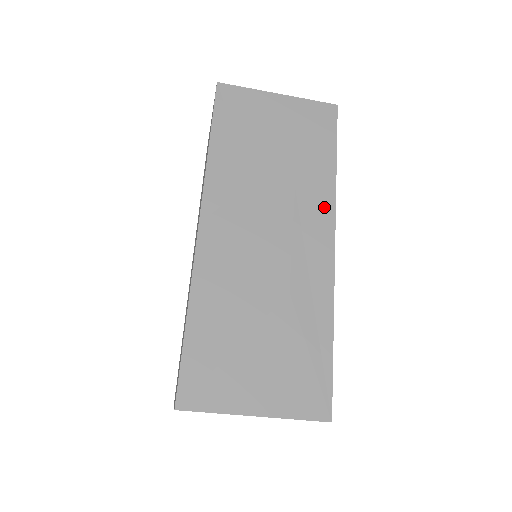
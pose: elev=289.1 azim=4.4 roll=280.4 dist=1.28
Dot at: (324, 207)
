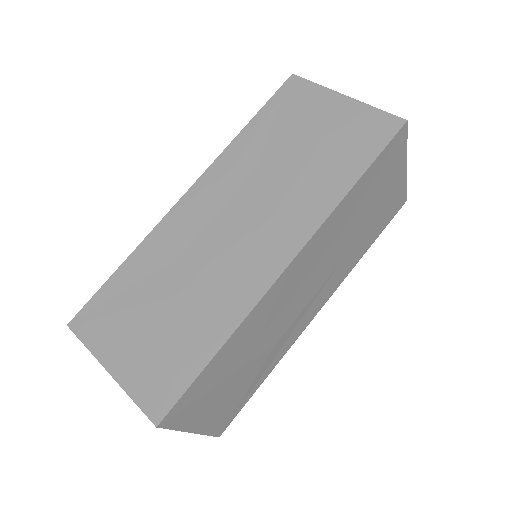
Dot at: (338, 282)
